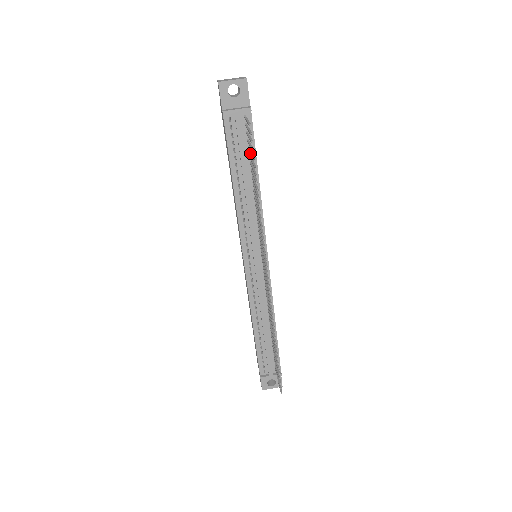
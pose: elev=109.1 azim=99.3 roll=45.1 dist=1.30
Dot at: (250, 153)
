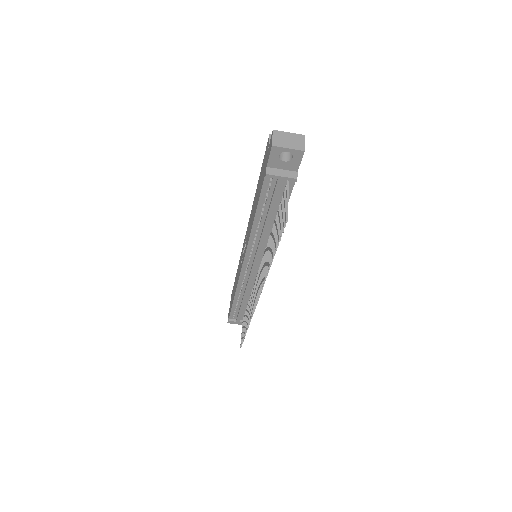
Dot at: (279, 220)
